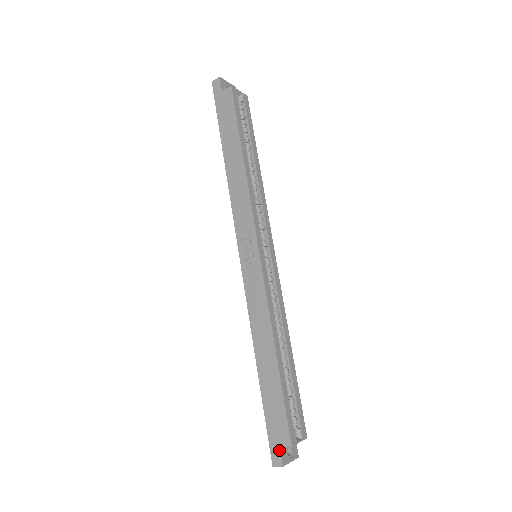
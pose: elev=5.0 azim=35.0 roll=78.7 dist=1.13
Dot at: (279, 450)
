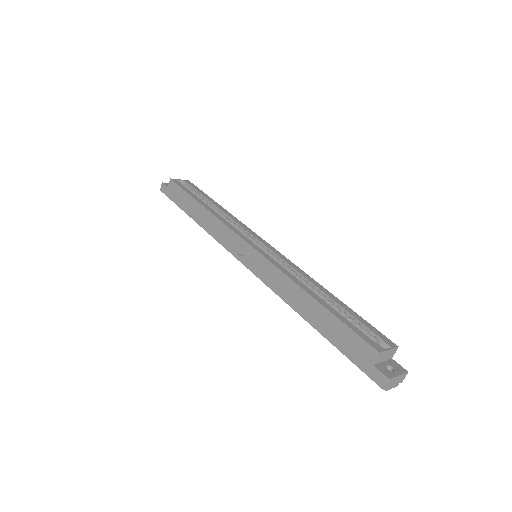
Dot at: (375, 369)
